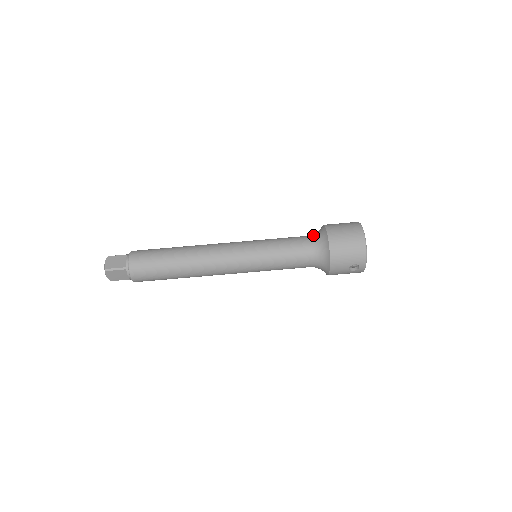
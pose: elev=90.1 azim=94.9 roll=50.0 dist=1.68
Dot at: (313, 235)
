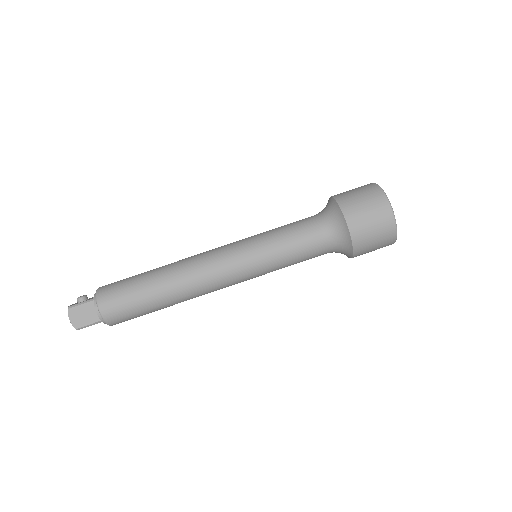
Dot at: (327, 223)
